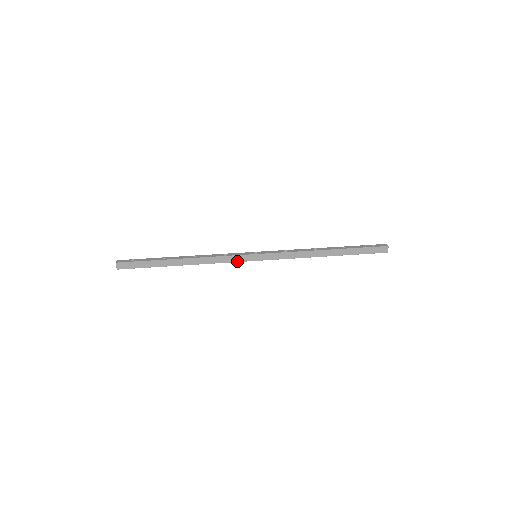
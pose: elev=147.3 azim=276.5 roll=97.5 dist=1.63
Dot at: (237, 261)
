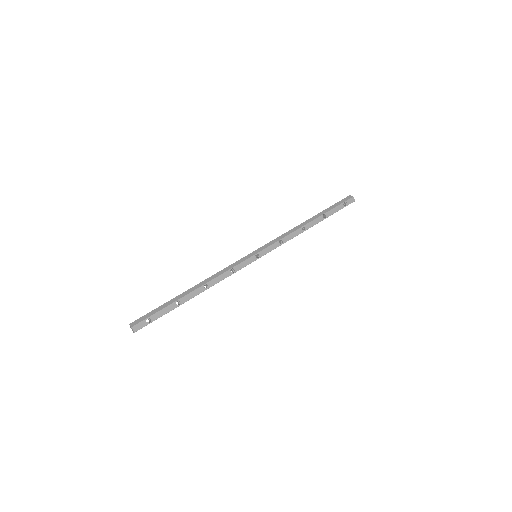
Dot at: occluded
